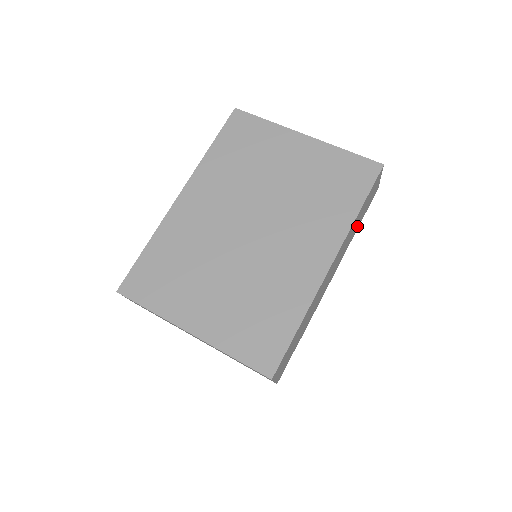
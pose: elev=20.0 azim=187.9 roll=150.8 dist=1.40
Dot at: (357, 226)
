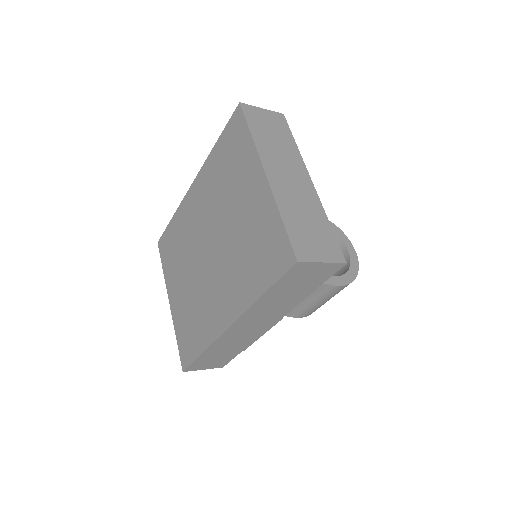
Dot at: (300, 295)
